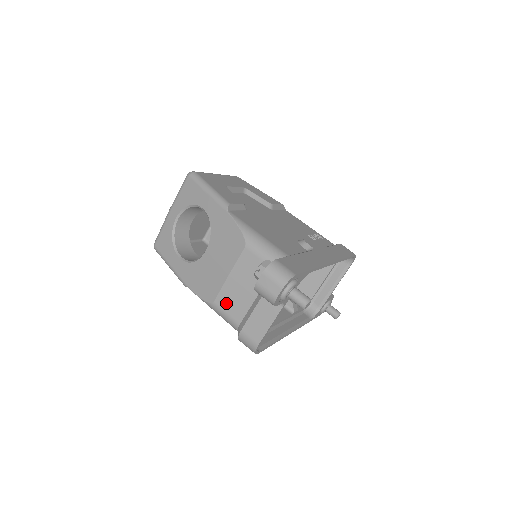
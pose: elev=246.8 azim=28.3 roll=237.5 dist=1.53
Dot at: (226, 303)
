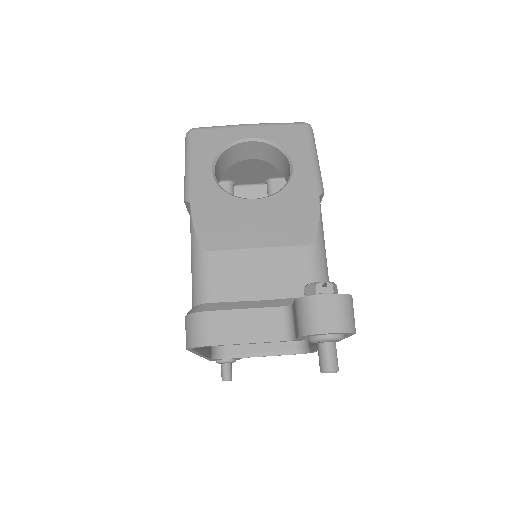
Dot at: (222, 267)
